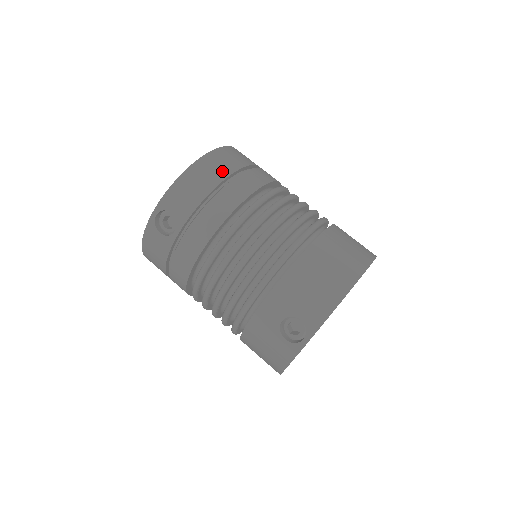
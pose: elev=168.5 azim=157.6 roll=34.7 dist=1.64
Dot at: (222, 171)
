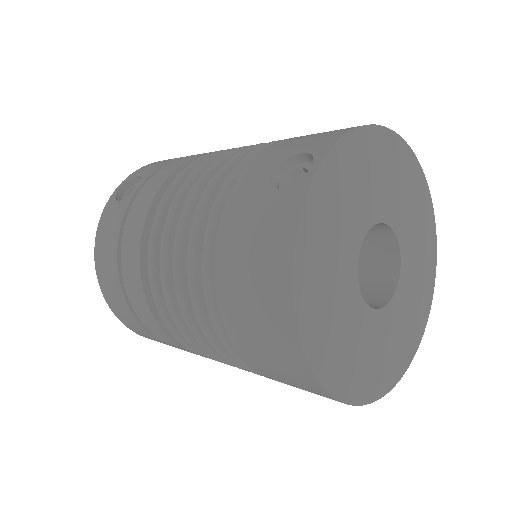
Dot at: occluded
